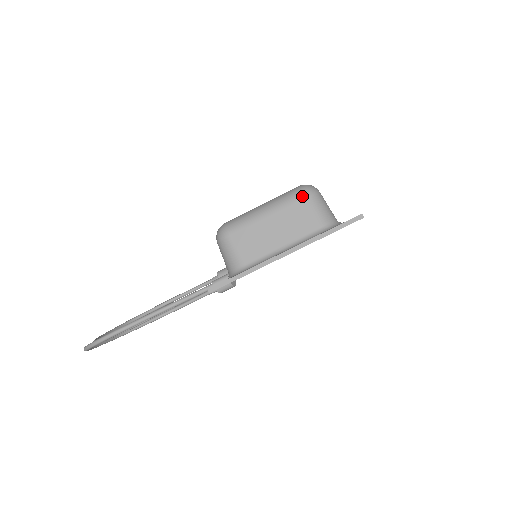
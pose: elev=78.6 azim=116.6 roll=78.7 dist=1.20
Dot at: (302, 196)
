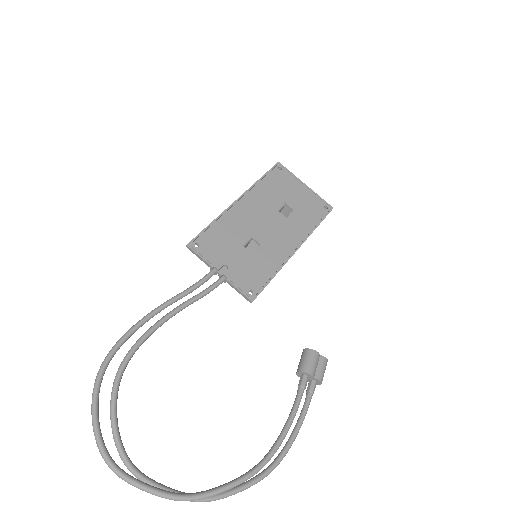
Dot at: occluded
